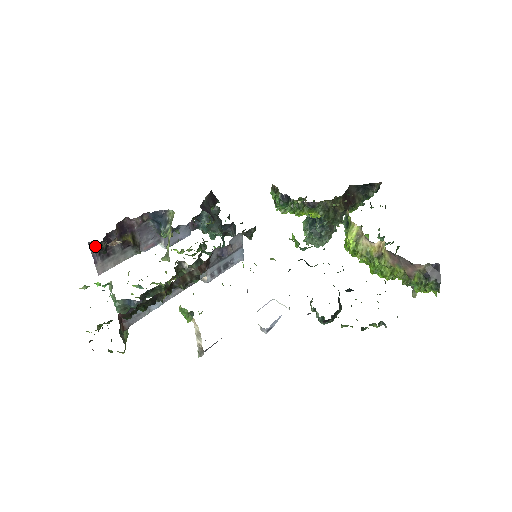
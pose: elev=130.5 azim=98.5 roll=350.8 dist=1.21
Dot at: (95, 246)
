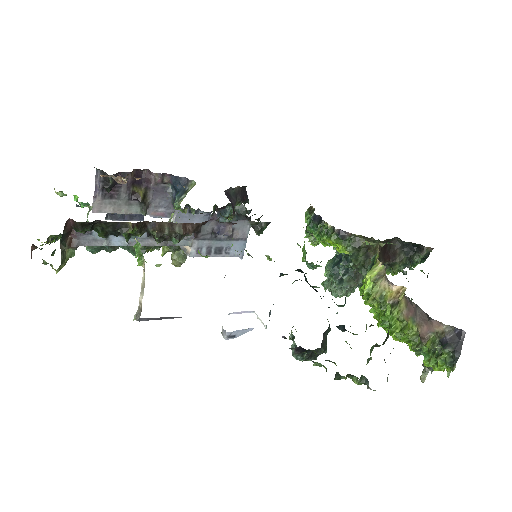
Dot at: (102, 178)
